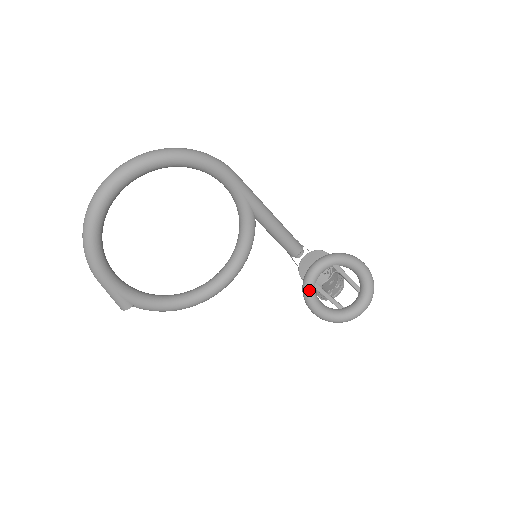
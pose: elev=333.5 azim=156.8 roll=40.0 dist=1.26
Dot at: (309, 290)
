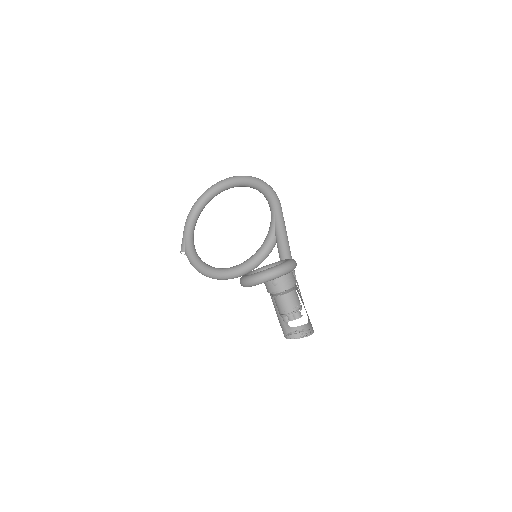
Dot at: (254, 270)
